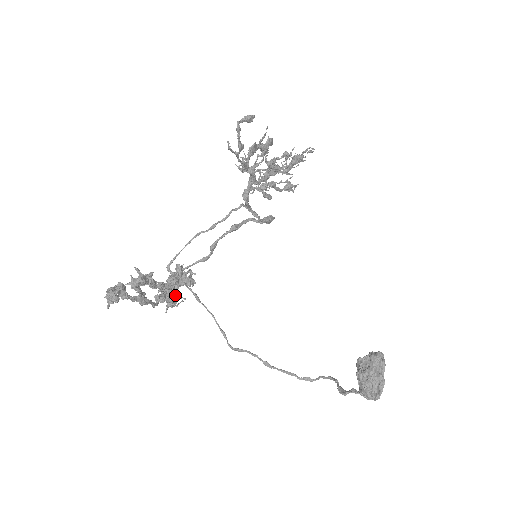
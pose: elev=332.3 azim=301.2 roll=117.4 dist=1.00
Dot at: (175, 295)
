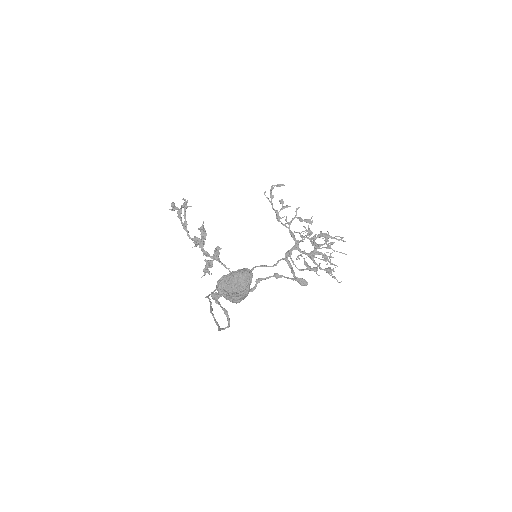
Dot at: (204, 250)
